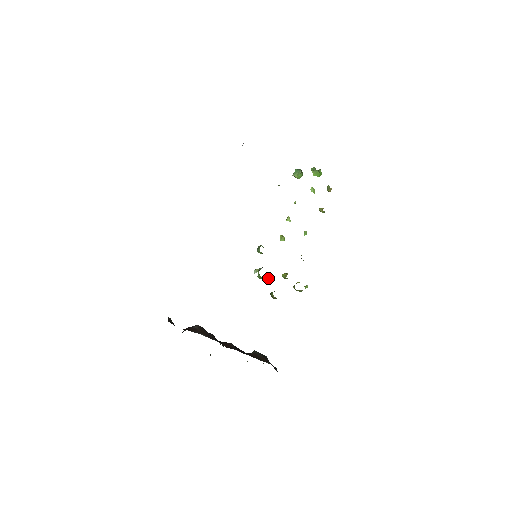
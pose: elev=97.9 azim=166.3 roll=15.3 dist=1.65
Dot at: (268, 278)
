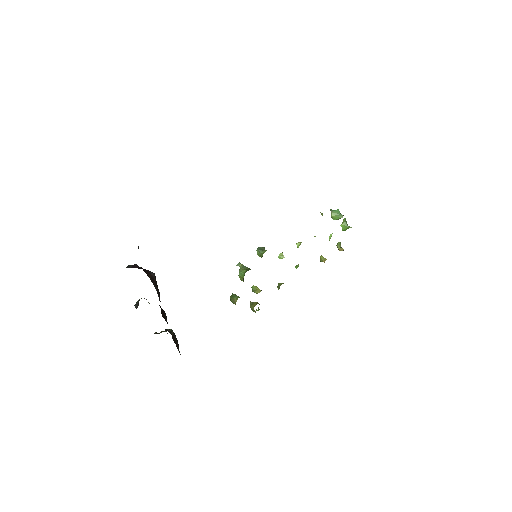
Dot at: occluded
